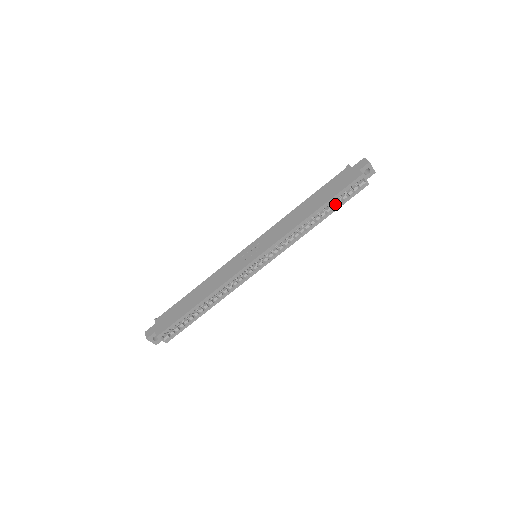
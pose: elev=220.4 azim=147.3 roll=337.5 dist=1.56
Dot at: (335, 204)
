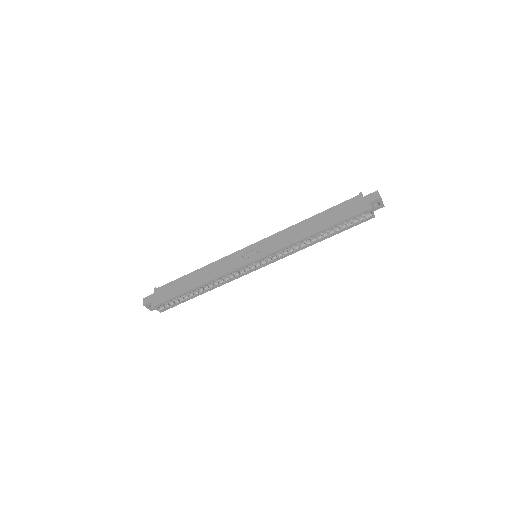
Dot at: (339, 228)
